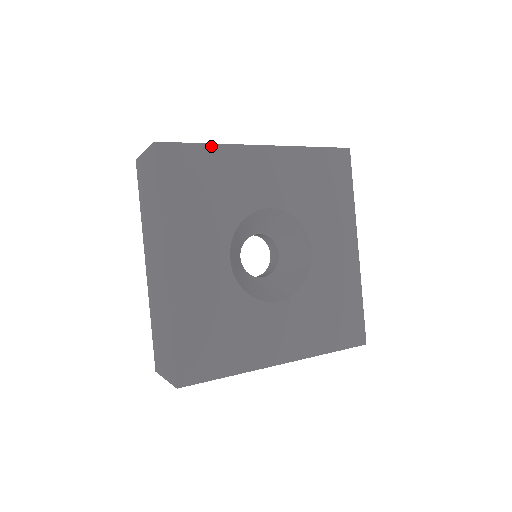
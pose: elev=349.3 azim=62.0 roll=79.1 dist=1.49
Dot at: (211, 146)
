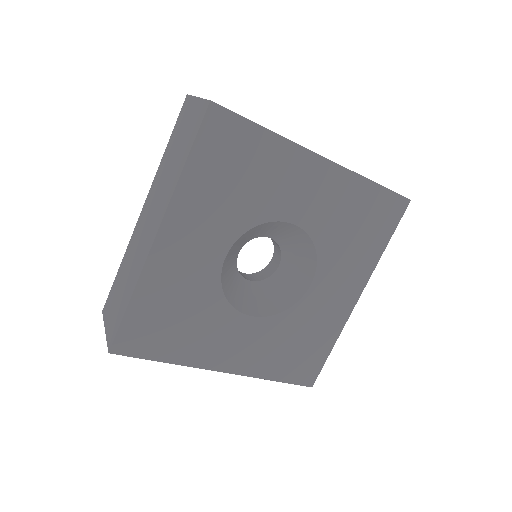
Dot at: (270, 133)
